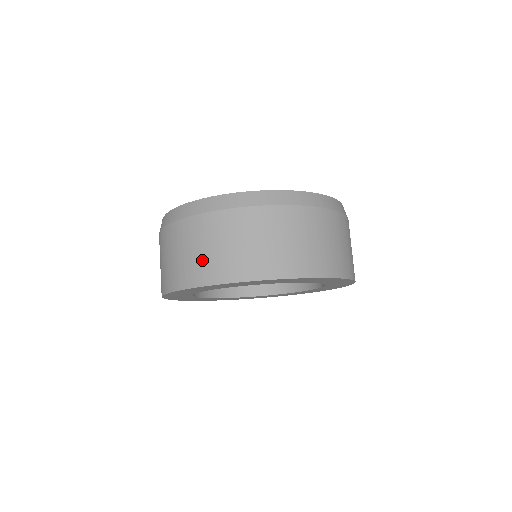
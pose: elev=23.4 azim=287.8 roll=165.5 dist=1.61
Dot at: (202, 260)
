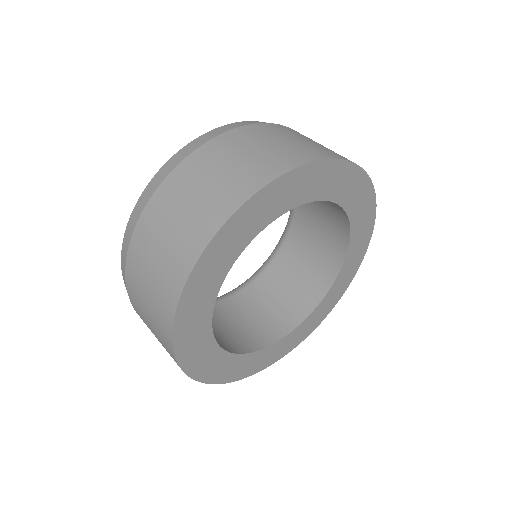
Dot at: (154, 313)
